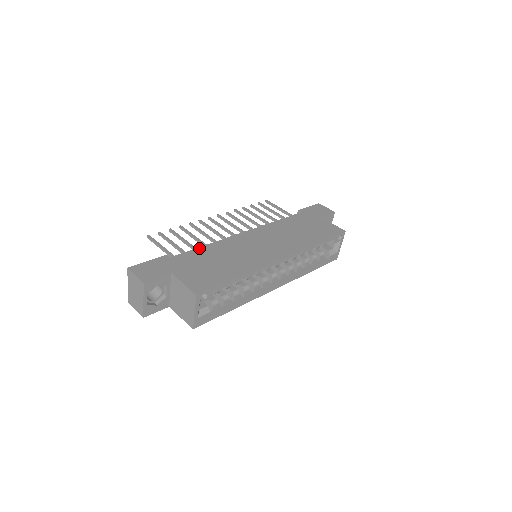
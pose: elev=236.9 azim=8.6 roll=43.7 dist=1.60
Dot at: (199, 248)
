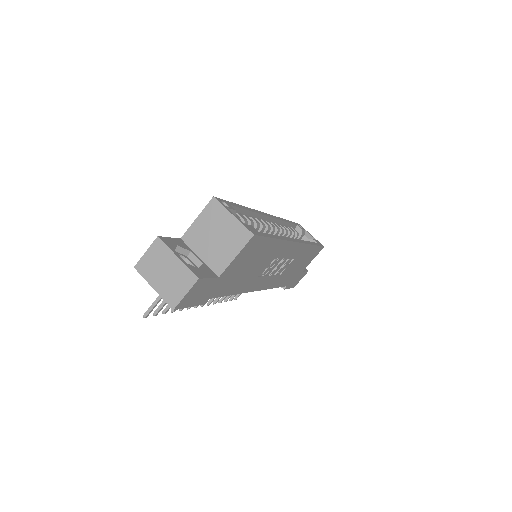
Dot at: occluded
